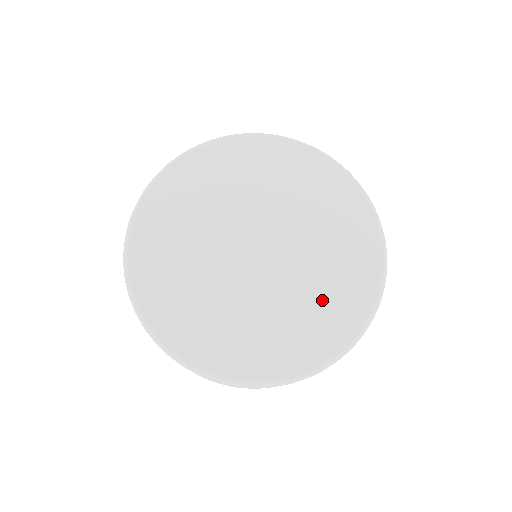
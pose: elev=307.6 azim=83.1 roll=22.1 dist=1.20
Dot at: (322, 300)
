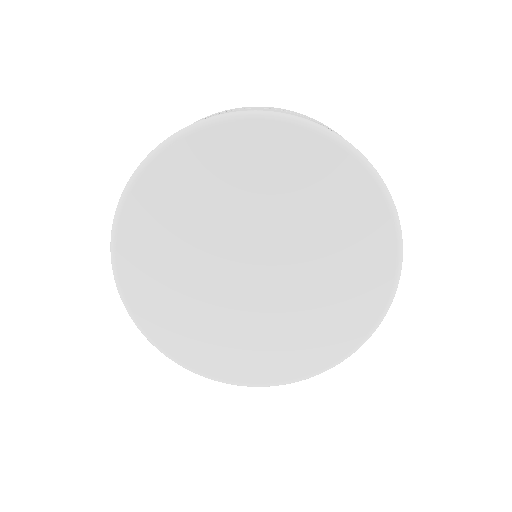
Dot at: (271, 344)
